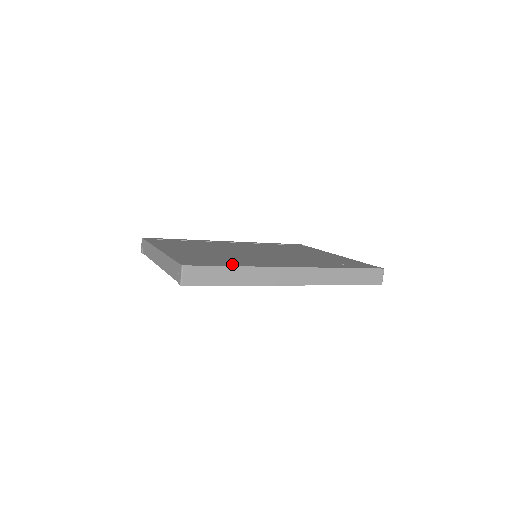
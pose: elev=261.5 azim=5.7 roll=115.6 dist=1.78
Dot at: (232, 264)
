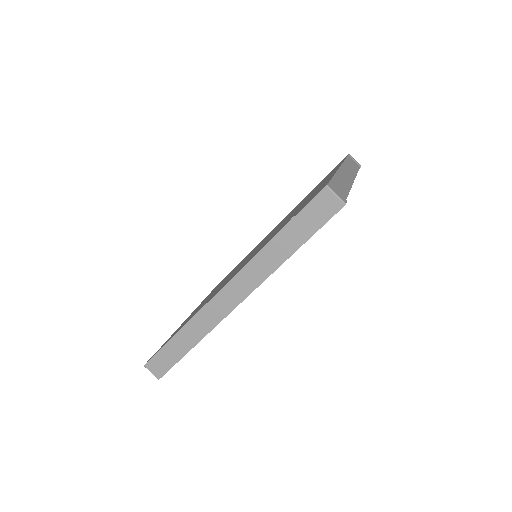
Dot at: occluded
